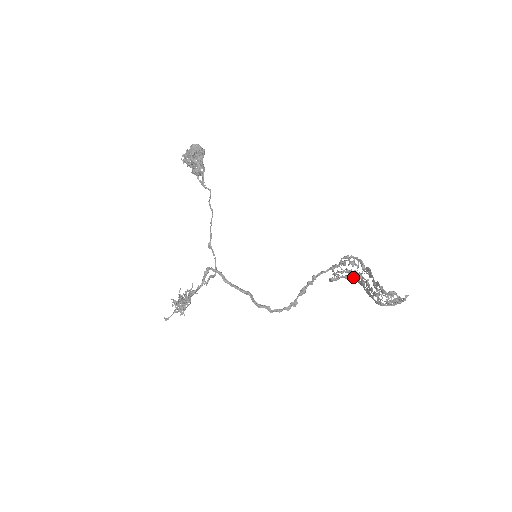
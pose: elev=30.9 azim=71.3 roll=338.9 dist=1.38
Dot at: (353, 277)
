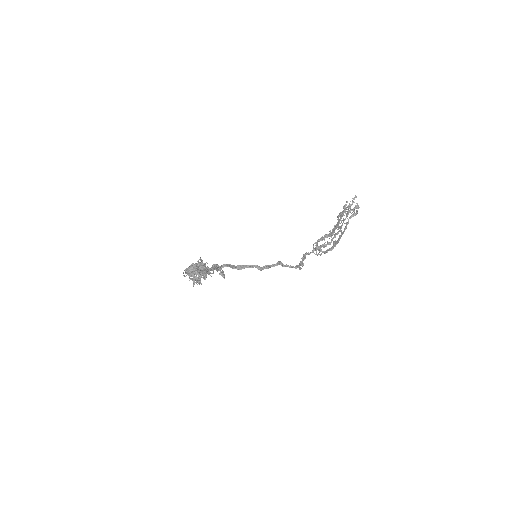
Dot at: (329, 242)
